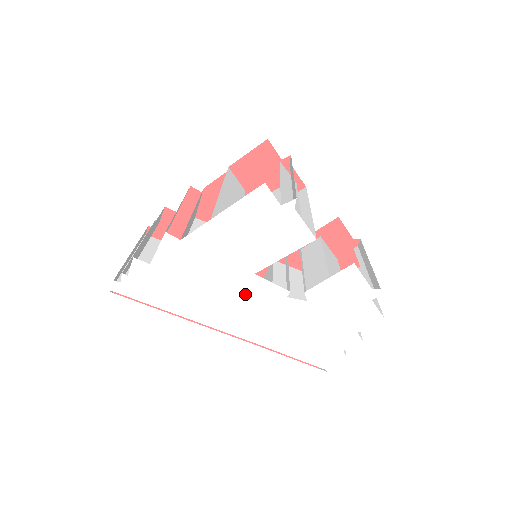
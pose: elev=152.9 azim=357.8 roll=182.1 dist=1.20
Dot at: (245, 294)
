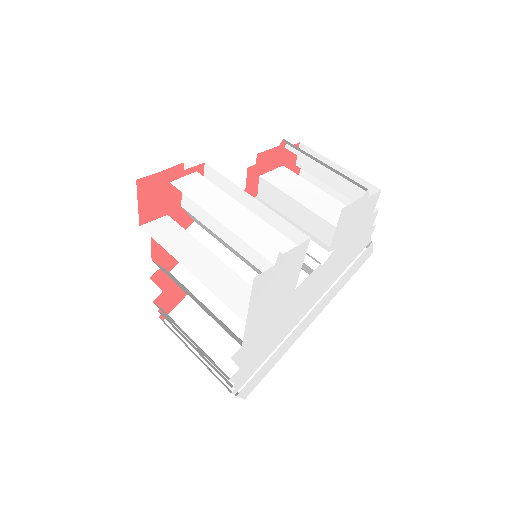
Dot at: (299, 298)
